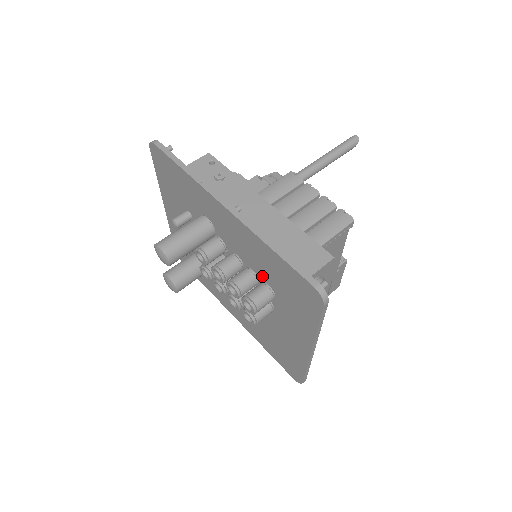
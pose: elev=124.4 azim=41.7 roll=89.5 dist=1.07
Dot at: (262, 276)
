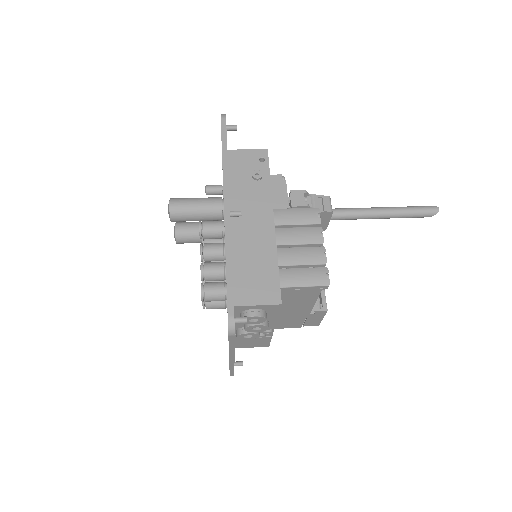
Dot at: occluded
